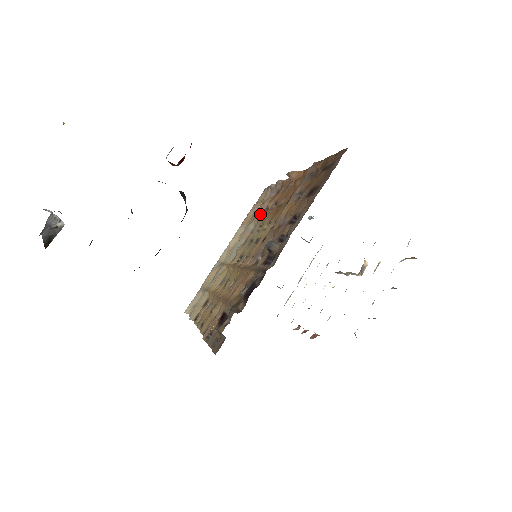
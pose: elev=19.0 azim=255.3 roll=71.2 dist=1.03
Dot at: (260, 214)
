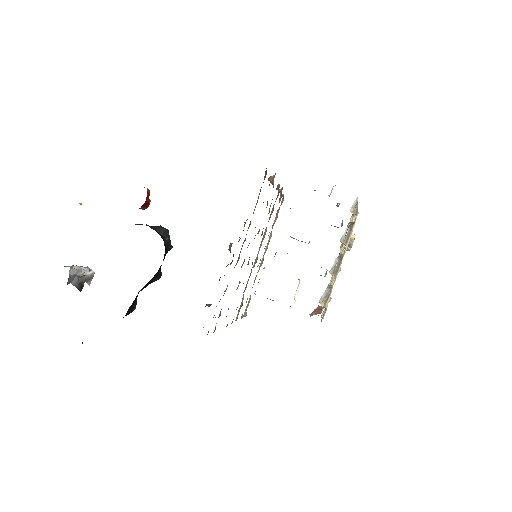
Dot at: (269, 218)
